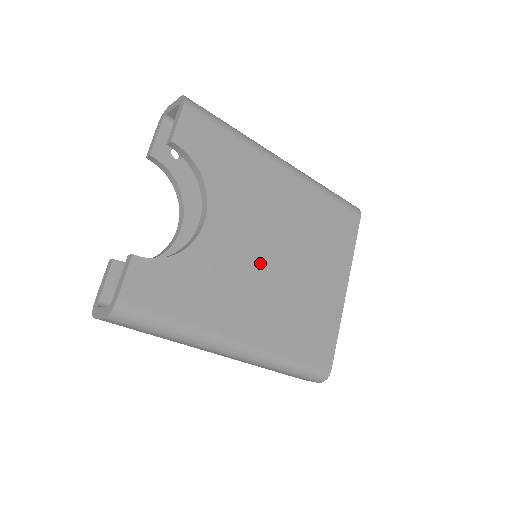
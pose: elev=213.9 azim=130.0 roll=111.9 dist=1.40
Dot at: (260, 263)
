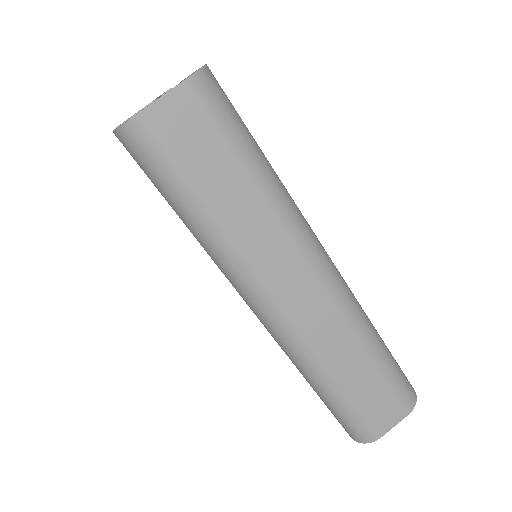
Dot at: occluded
